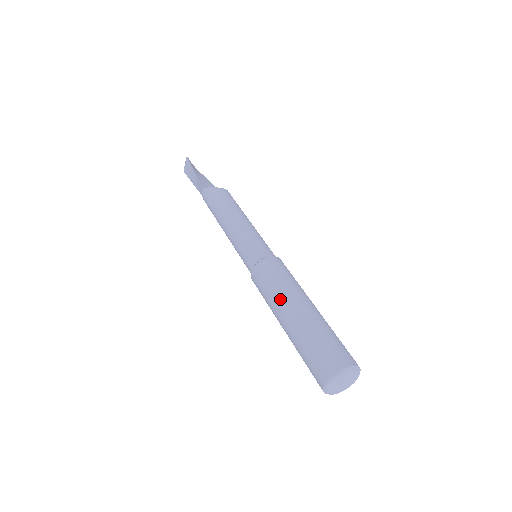
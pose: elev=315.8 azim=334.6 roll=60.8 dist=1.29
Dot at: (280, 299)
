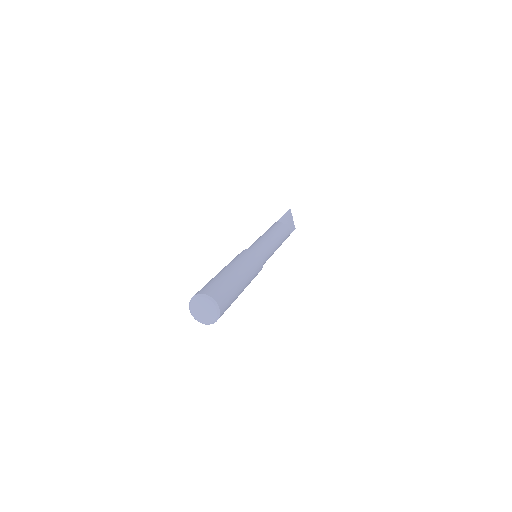
Dot at: (228, 264)
